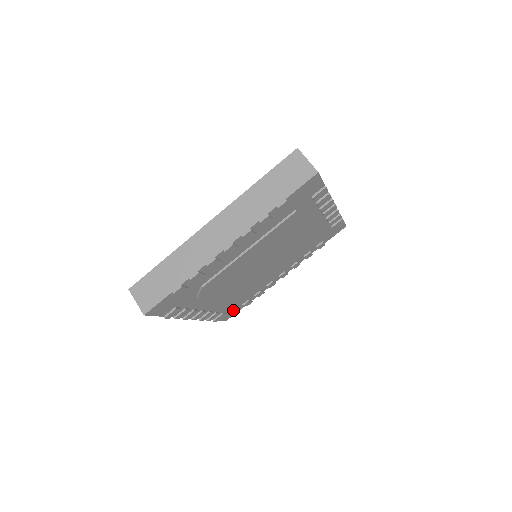
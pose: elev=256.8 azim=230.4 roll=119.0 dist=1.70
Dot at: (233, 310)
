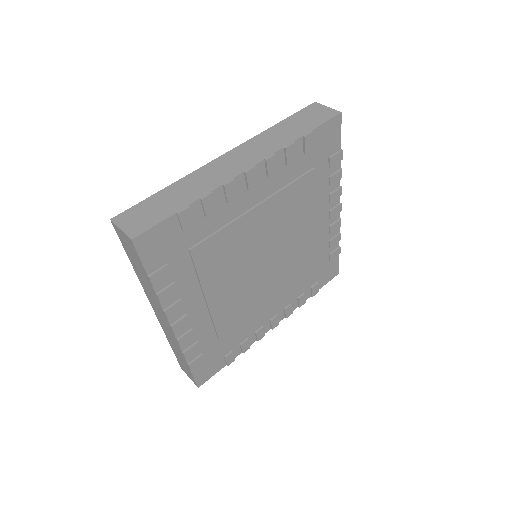
Dot at: (326, 270)
